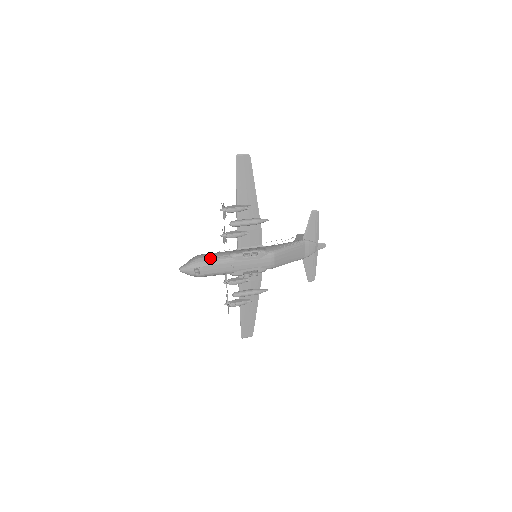
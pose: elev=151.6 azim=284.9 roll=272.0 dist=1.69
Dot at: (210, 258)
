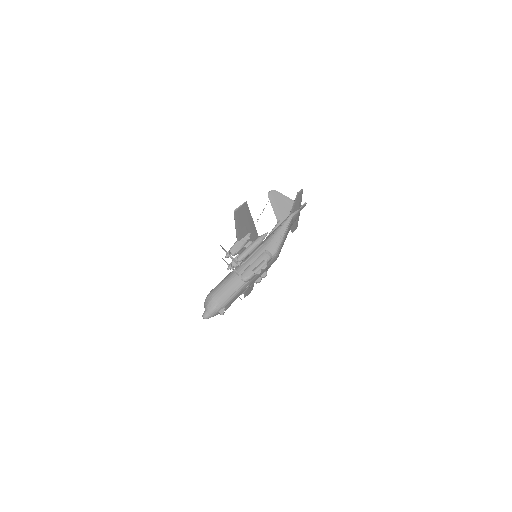
Dot at: (228, 295)
